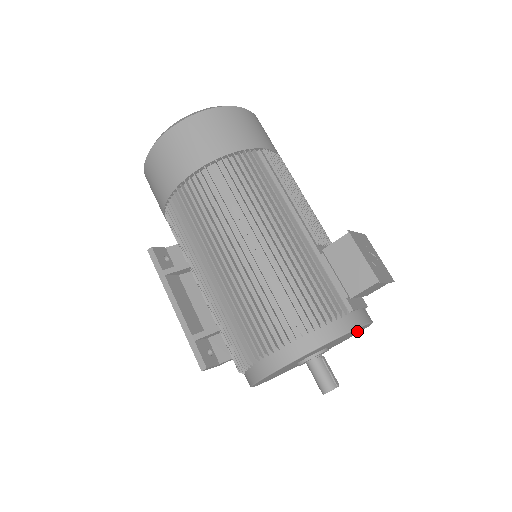
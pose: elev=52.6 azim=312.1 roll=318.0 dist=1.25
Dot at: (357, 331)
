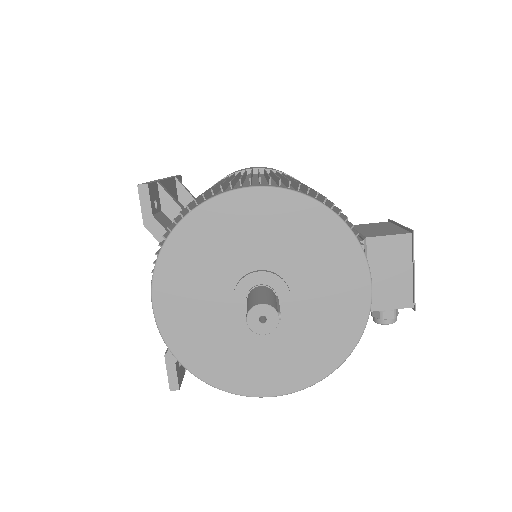
Dot at: (340, 319)
